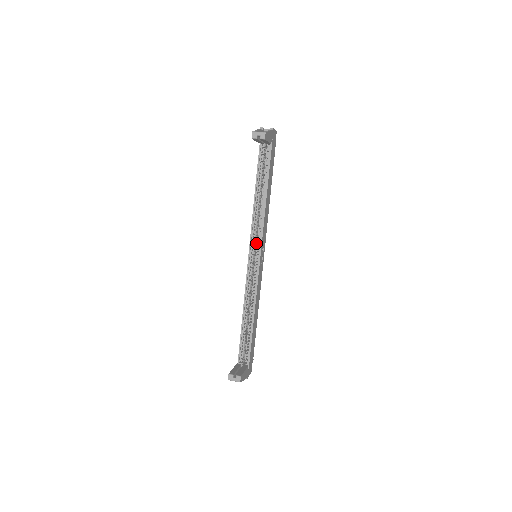
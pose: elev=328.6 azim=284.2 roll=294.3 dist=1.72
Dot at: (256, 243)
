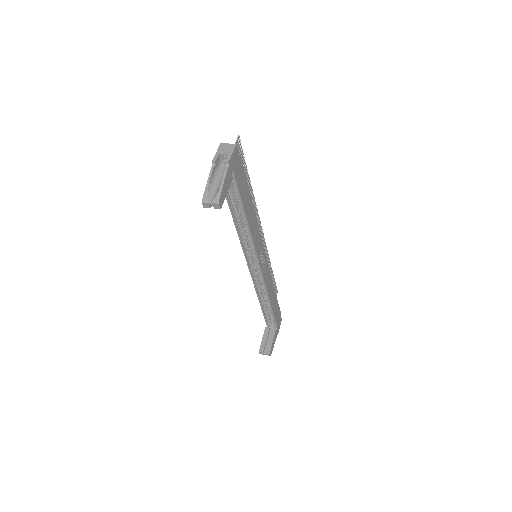
Dot at: occluded
